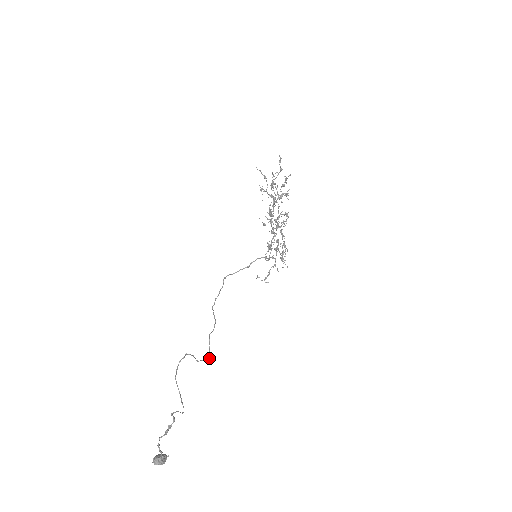
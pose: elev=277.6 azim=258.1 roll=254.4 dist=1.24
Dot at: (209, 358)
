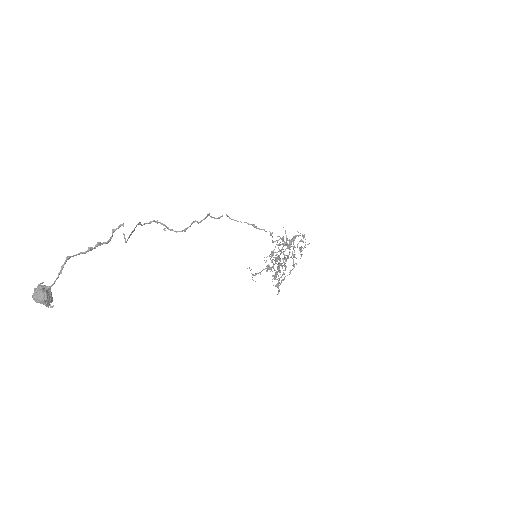
Dot at: (182, 231)
